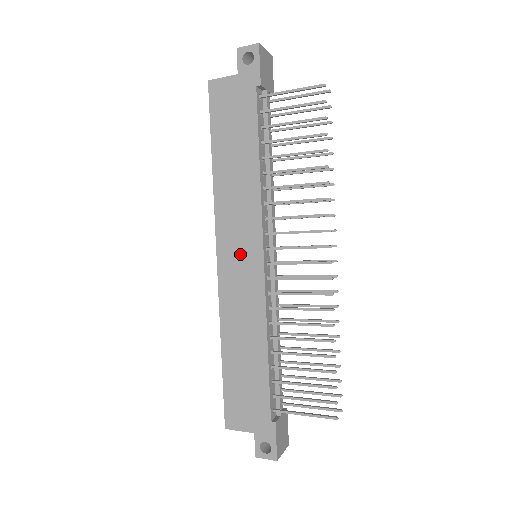
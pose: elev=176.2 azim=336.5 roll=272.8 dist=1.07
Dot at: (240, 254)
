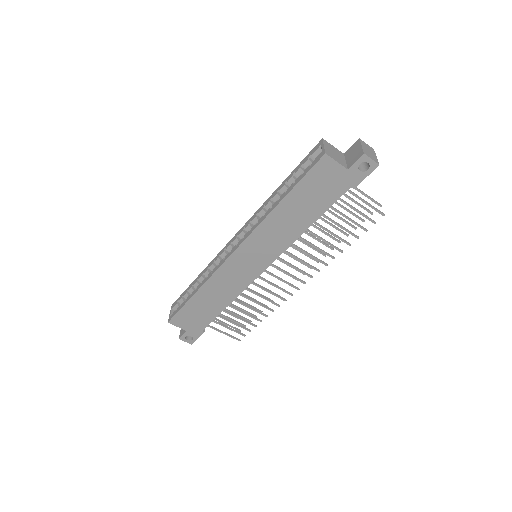
Dot at: (251, 260)
